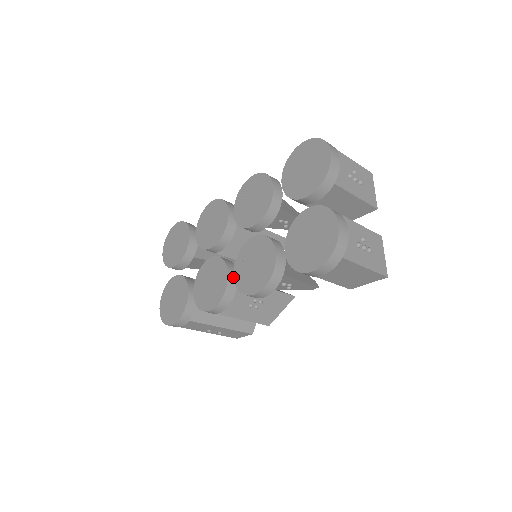
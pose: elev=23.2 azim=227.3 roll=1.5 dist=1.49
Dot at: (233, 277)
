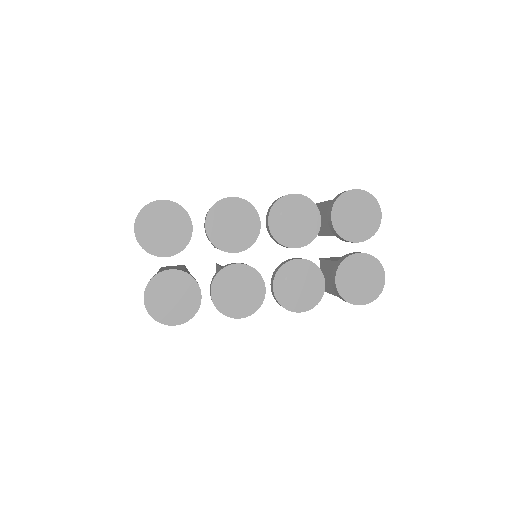
Dot at: occluded
